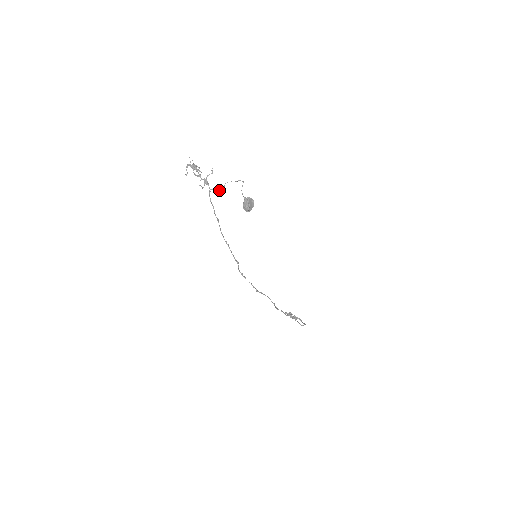
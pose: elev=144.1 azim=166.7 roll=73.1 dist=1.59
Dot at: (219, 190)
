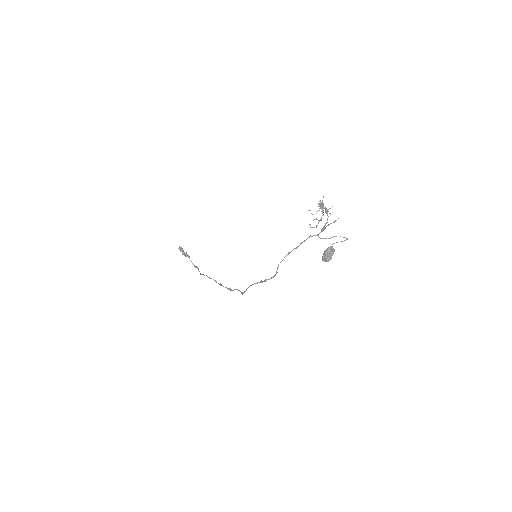
Dot at: (323, 238)
